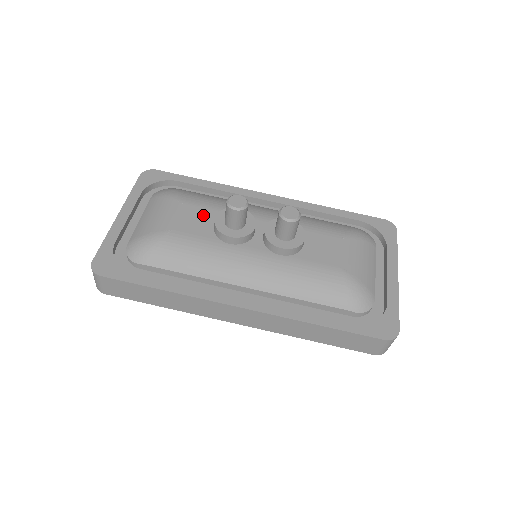
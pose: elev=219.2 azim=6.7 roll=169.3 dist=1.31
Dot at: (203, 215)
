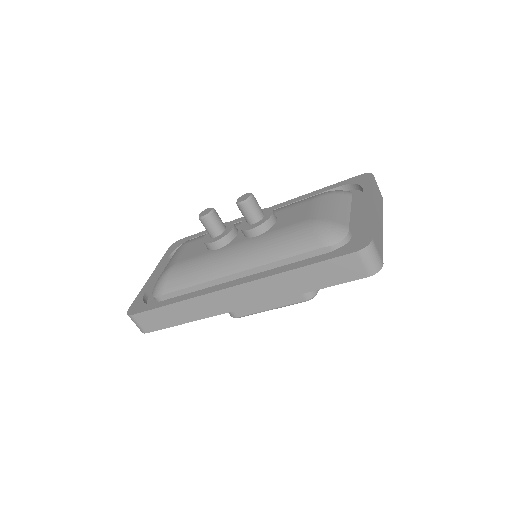
Dot at: (201, 243)
